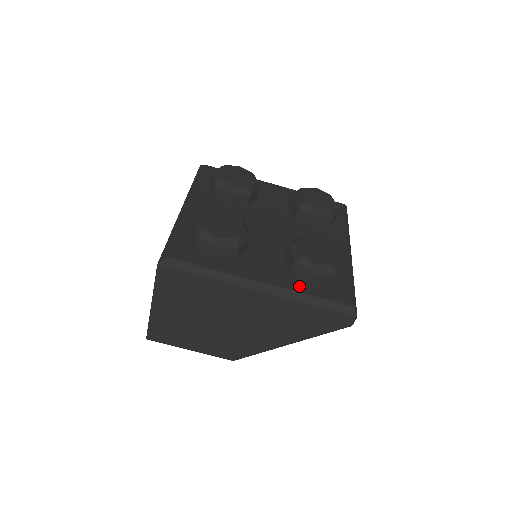
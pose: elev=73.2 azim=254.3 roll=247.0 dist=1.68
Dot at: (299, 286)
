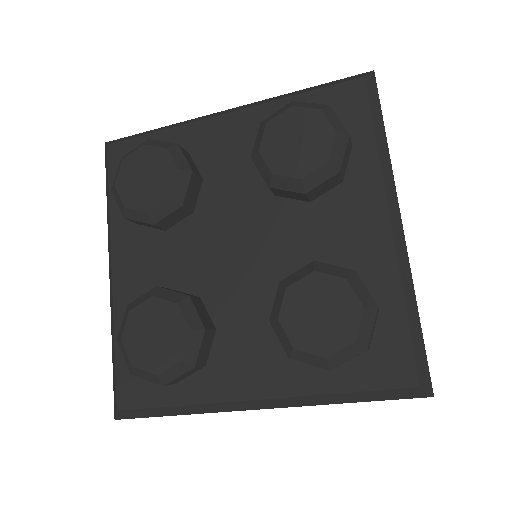
Dot at: (314, 380)
